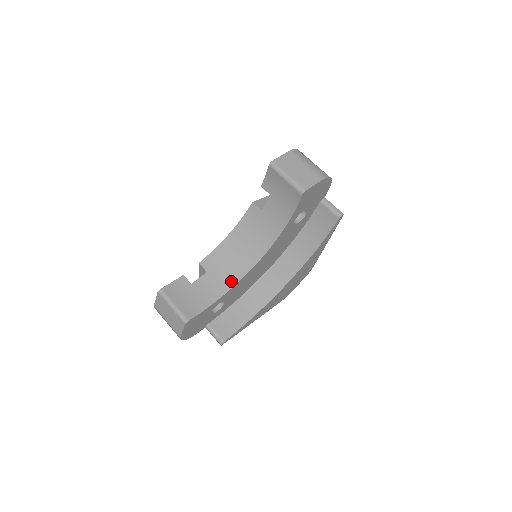
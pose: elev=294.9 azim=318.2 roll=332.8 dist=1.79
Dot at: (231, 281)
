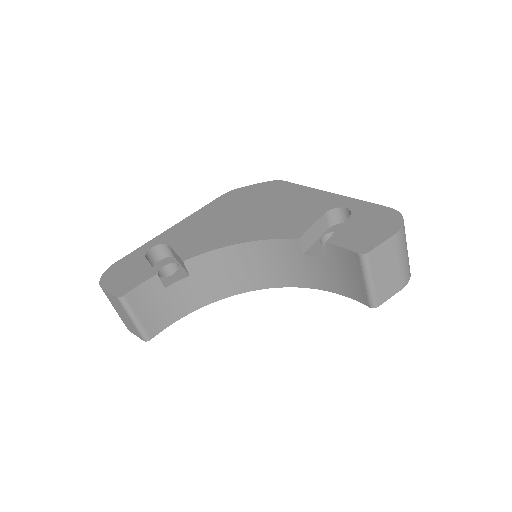
Dot at: (216, 295)
